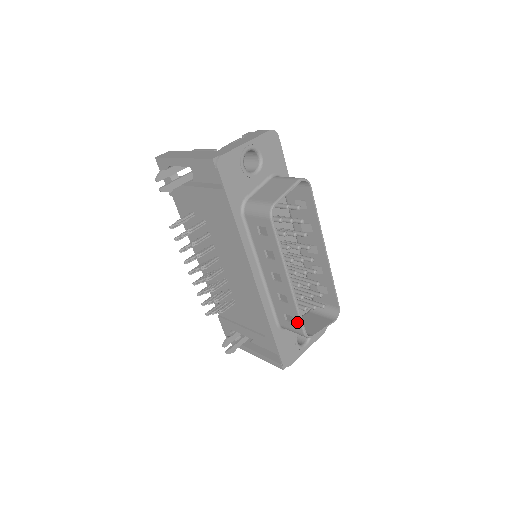
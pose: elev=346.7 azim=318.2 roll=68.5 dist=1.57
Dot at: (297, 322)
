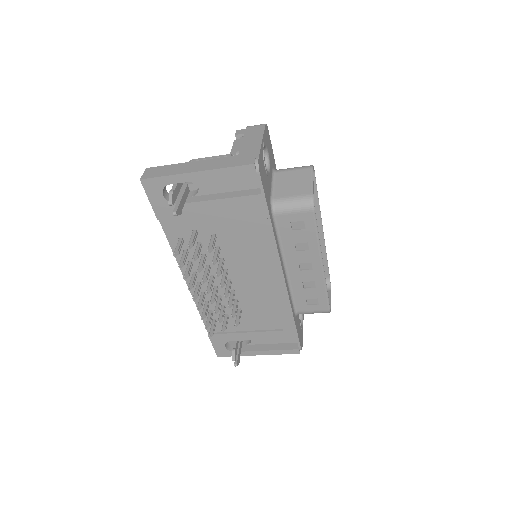
Dot at: (323, 302)
